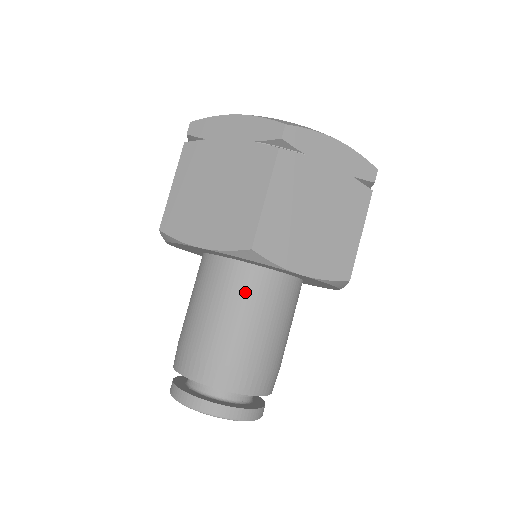
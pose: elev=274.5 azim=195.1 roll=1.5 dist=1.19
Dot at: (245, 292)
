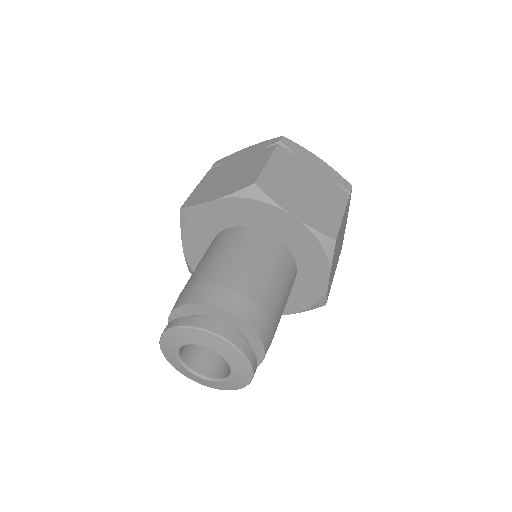
Dot at: (206, 251)
